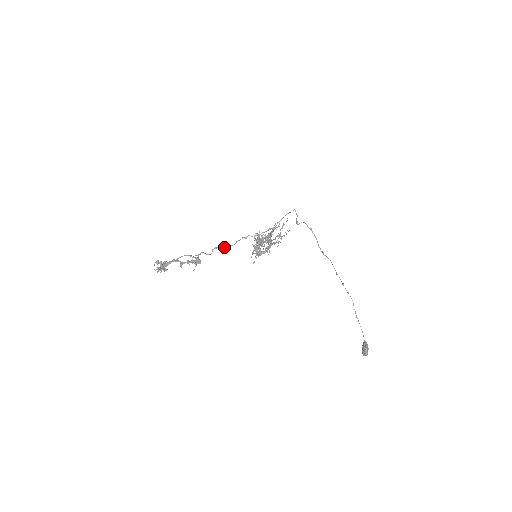
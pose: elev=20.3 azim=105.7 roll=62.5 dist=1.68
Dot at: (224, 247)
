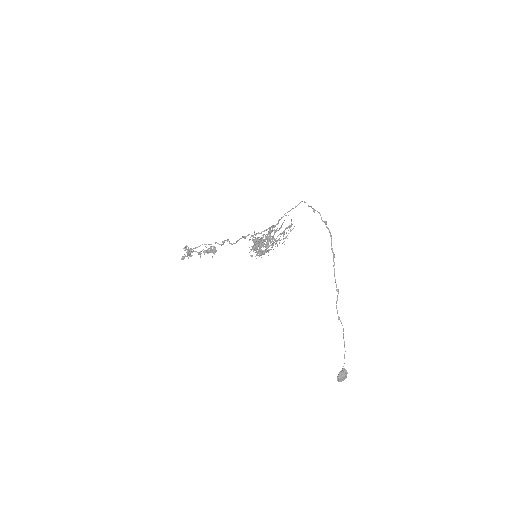
Dot at: (229, 243)
